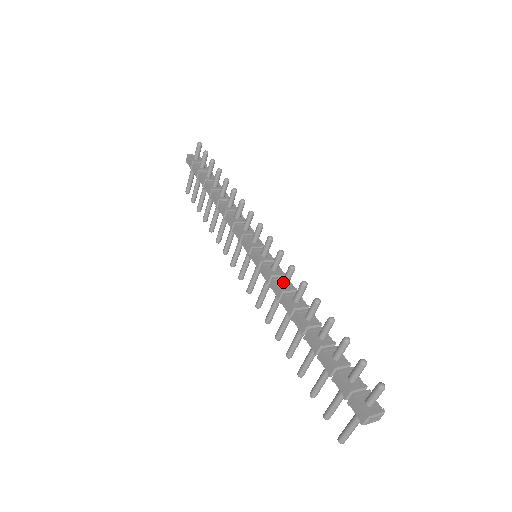
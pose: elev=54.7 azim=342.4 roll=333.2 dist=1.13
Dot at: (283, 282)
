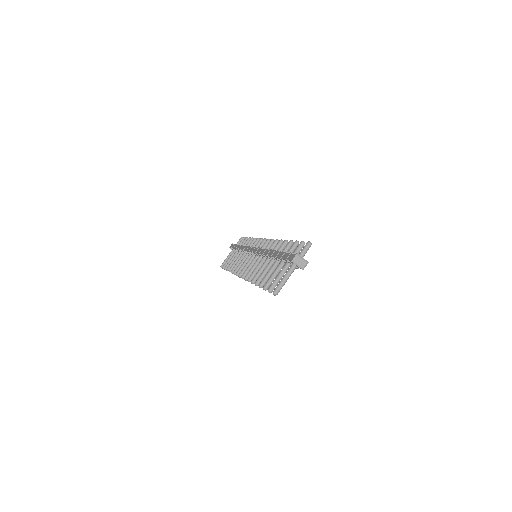
Dot at: (269, 249)
